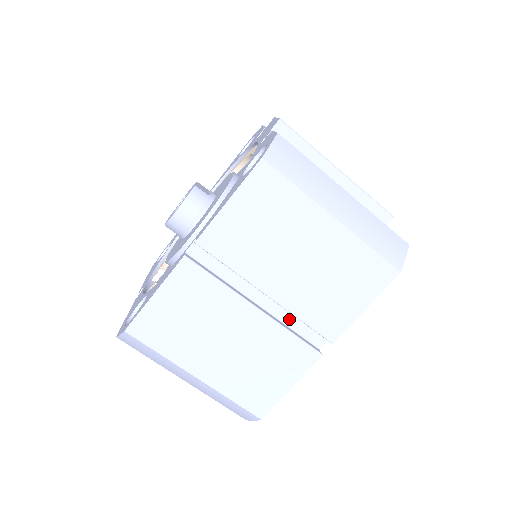
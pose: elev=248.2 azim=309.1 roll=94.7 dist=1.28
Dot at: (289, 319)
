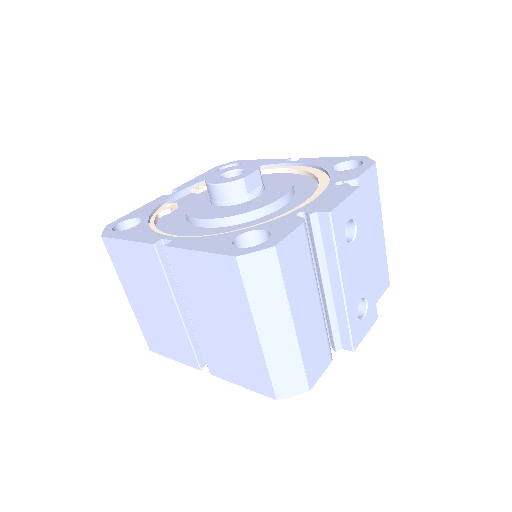
Dot at: occluded
